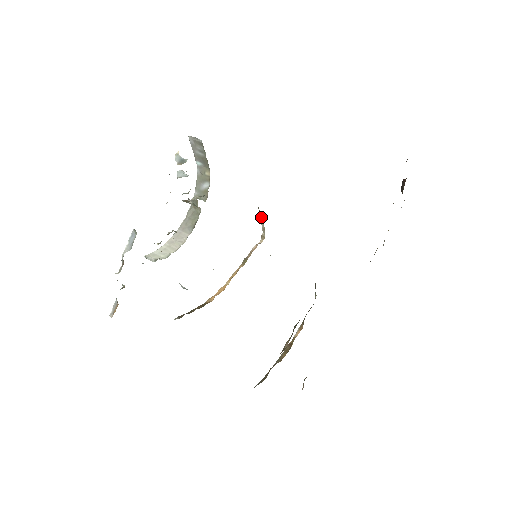
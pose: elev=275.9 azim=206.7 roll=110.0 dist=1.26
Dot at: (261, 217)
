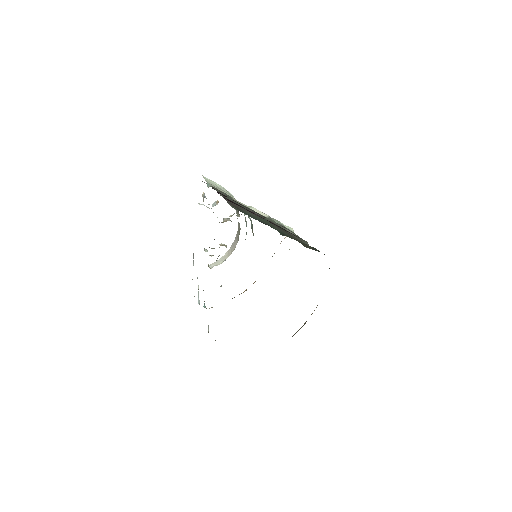
Dot at: occluded
